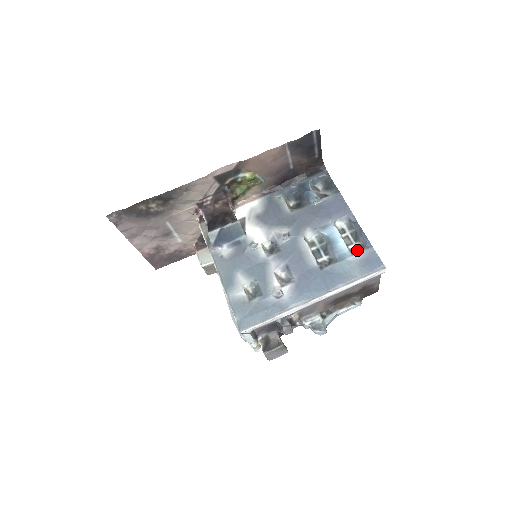
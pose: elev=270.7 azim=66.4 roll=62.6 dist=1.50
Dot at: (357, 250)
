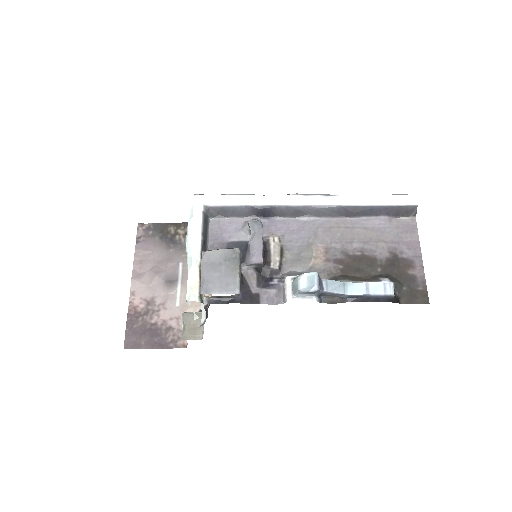
Dot at: occluded
